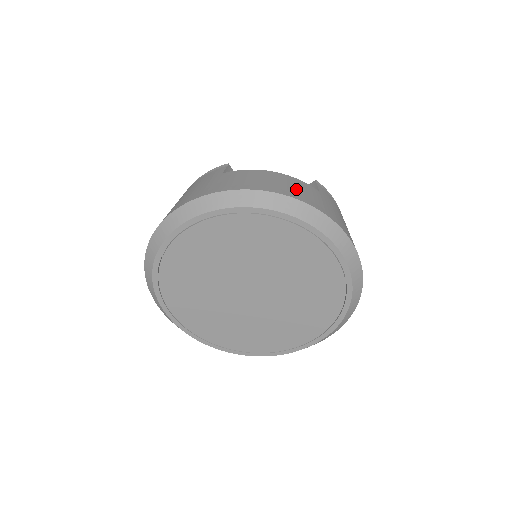
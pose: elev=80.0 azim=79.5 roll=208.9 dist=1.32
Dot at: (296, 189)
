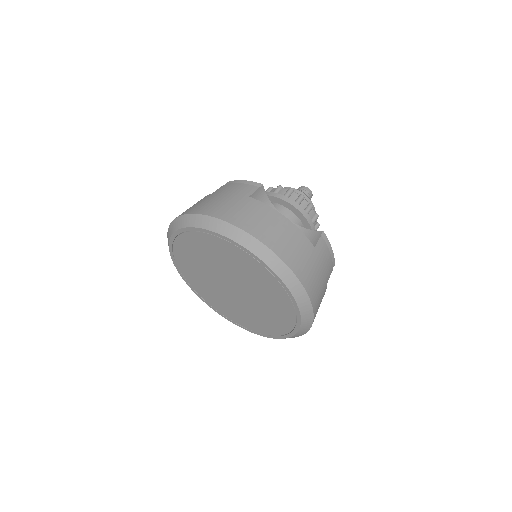
Dot at: (289, 245)
